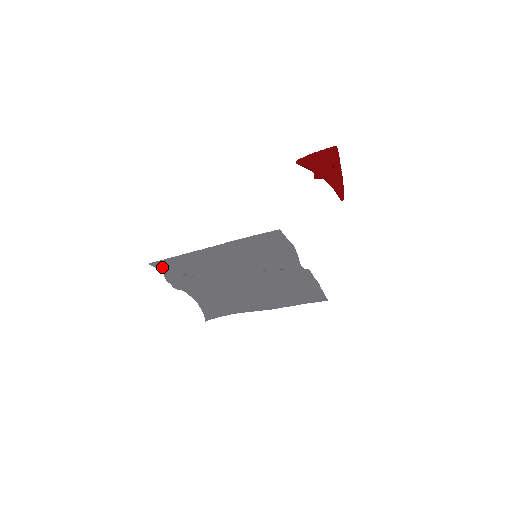
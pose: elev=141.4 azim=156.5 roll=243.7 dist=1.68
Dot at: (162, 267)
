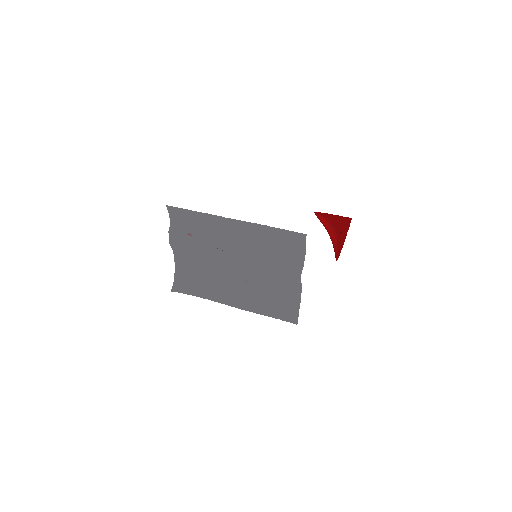
Dot at: (175, 216)
